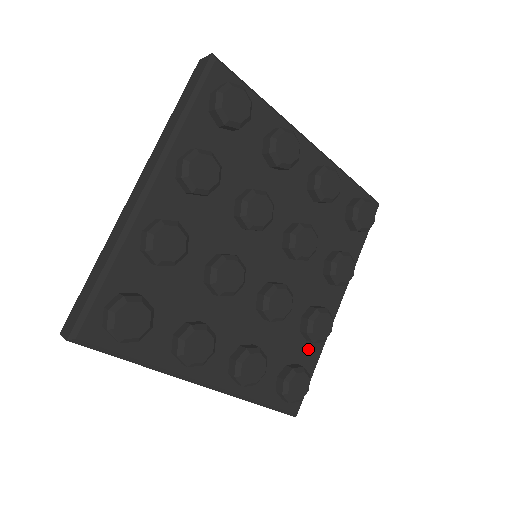
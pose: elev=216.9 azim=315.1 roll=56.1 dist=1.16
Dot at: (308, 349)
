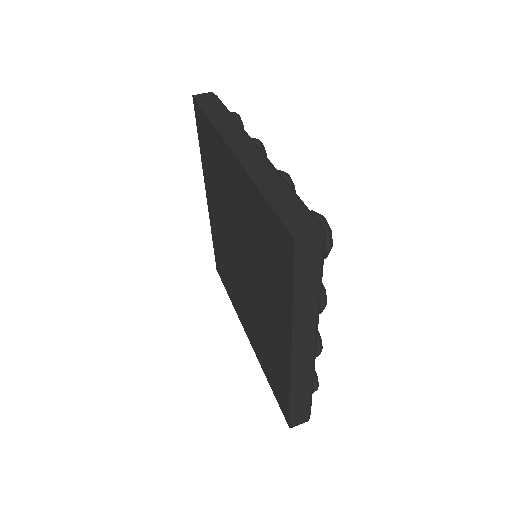
Dot at: occluded
